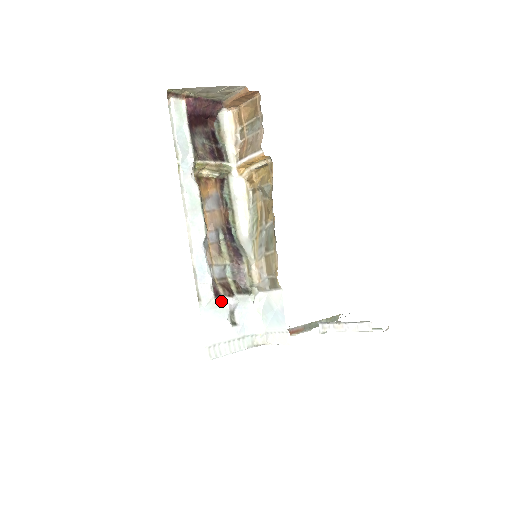
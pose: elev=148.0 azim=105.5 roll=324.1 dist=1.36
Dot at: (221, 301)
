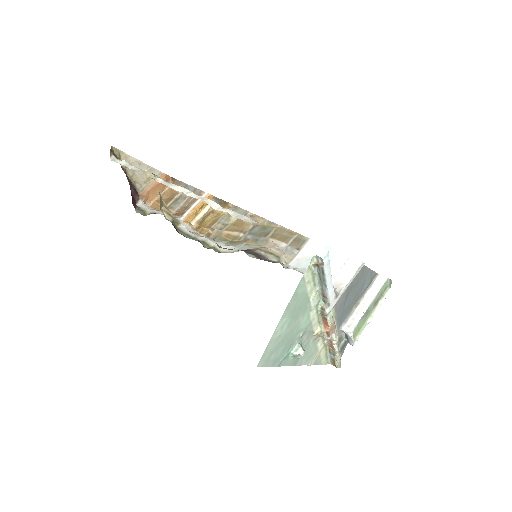
Dot at: (276, 245)
